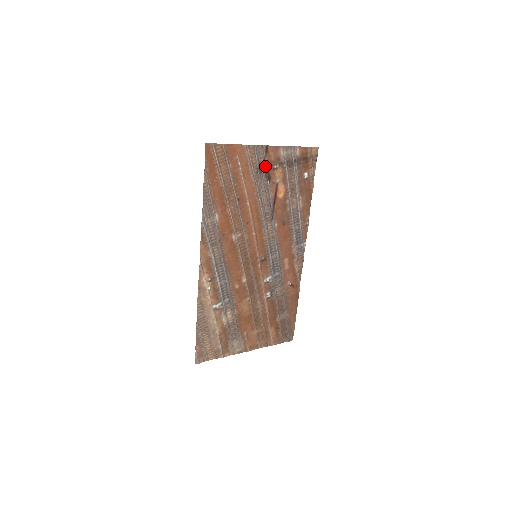
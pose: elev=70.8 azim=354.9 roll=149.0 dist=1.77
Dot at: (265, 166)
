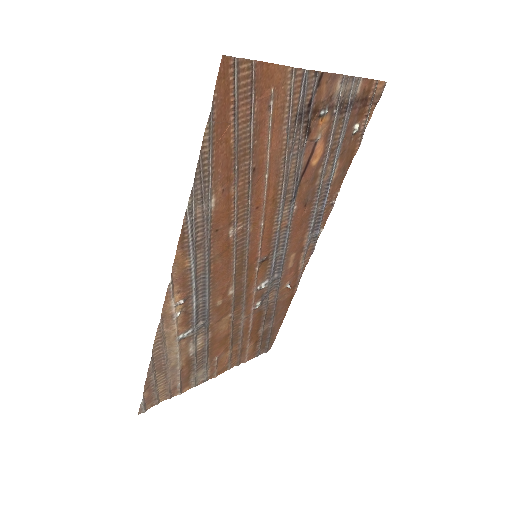
Dot at: (309, 110)
